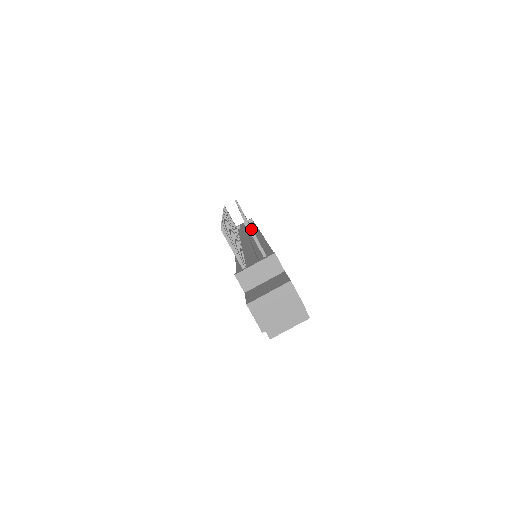
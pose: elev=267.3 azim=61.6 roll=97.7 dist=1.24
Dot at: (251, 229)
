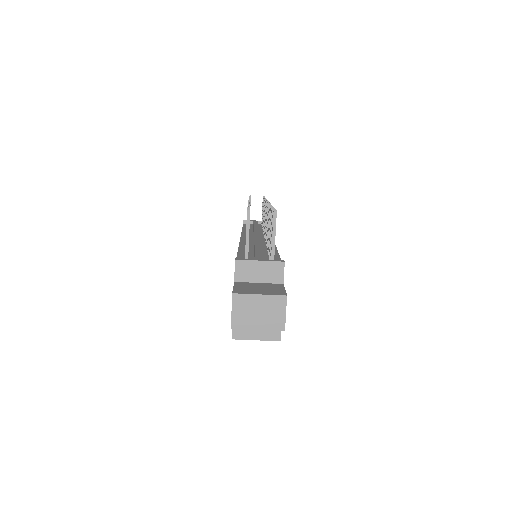
Dot at: (275, 226)
